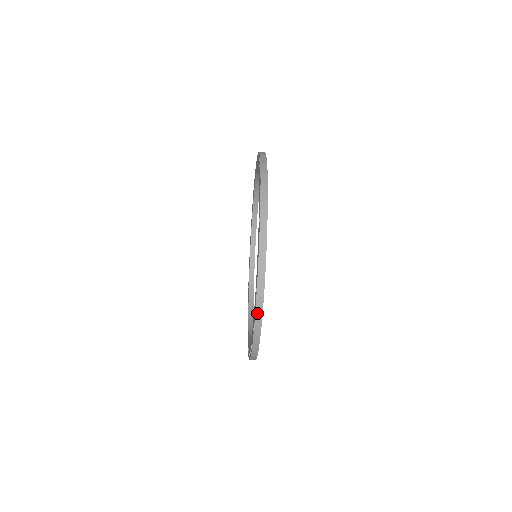
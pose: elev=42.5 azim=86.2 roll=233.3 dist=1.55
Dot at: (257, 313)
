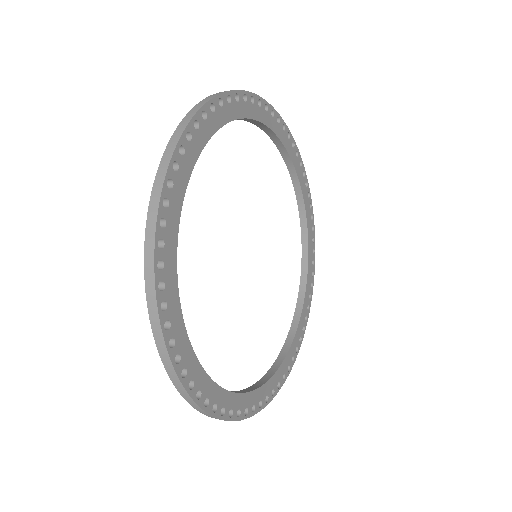
Dot at: occluded
